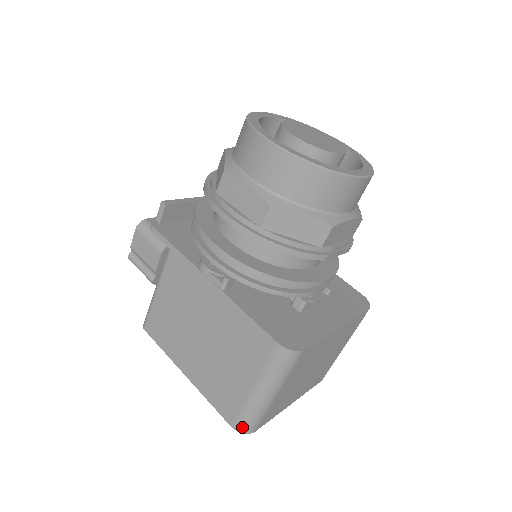
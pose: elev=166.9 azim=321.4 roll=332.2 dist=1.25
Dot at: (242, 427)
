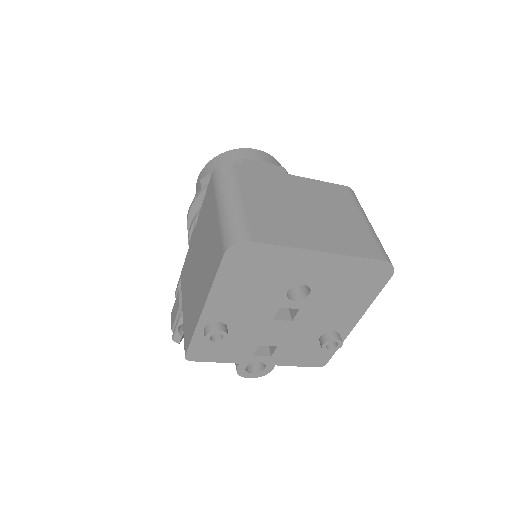
Dot at: (229, 240)
